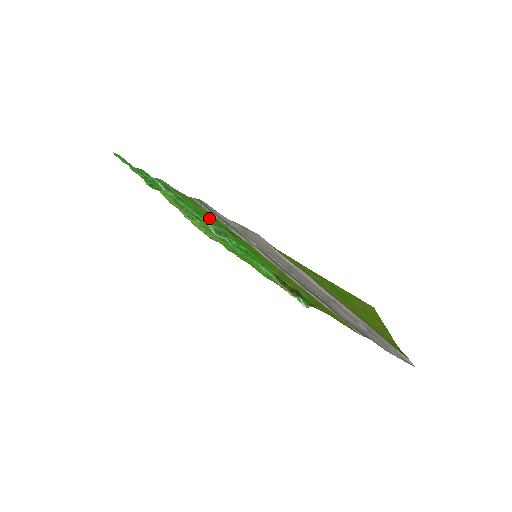
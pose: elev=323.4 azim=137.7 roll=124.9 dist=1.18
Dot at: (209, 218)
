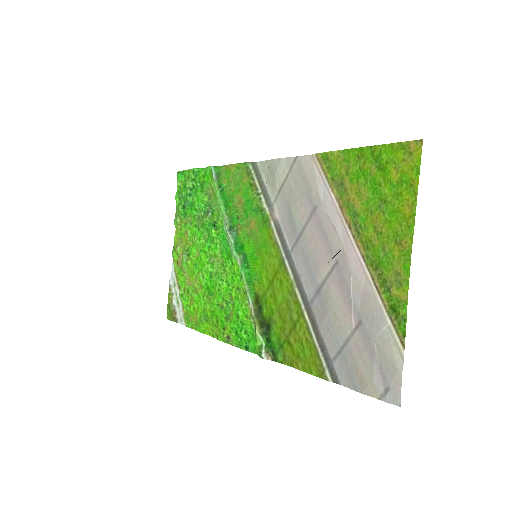
Dot at: (237, 208)
